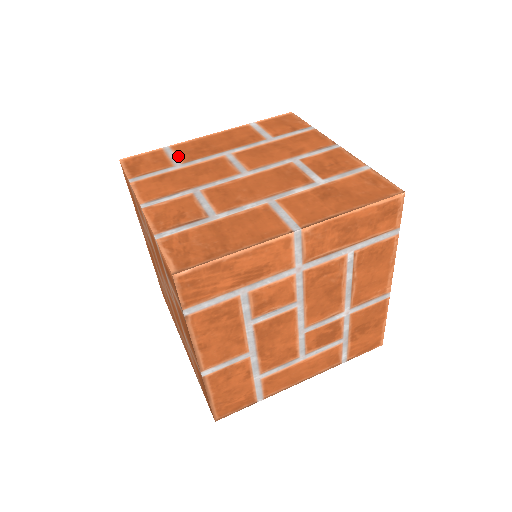
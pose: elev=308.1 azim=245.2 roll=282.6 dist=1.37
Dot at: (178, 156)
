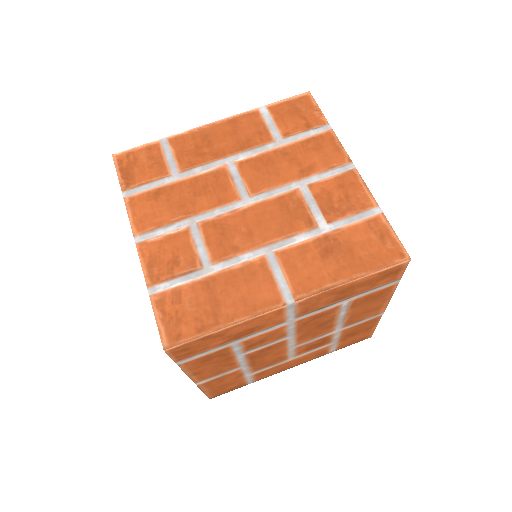
Dot at: (176, 158)
